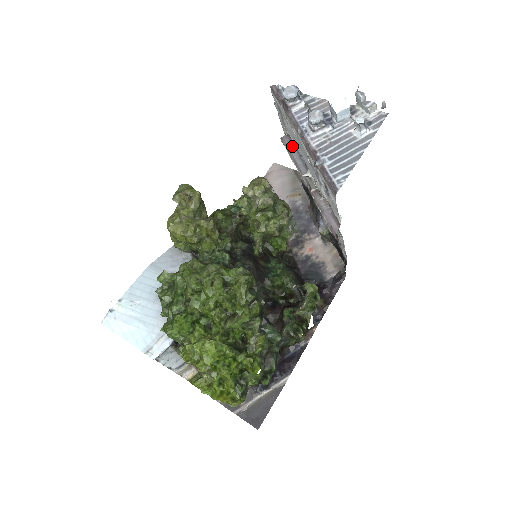
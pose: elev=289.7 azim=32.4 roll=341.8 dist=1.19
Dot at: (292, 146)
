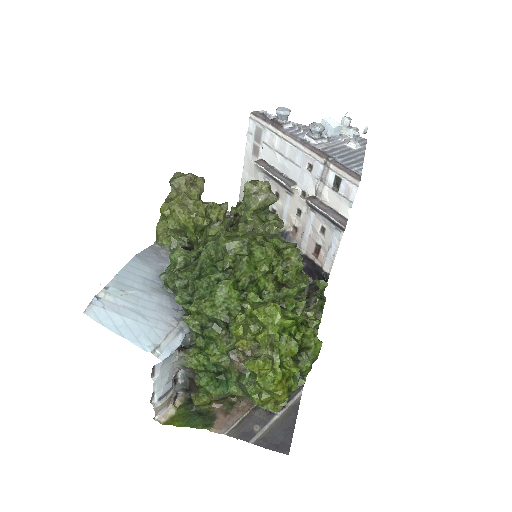
Dot at: (270, 167)
